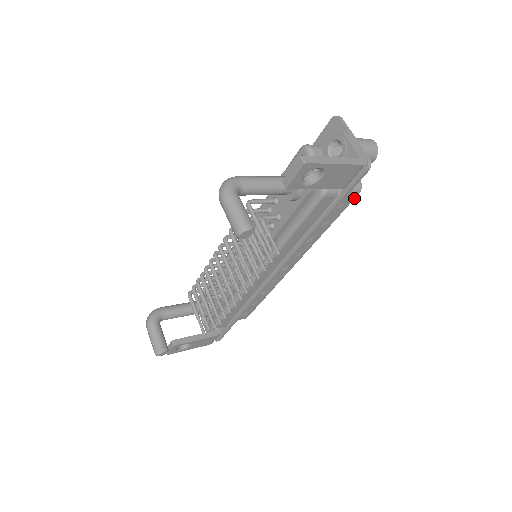
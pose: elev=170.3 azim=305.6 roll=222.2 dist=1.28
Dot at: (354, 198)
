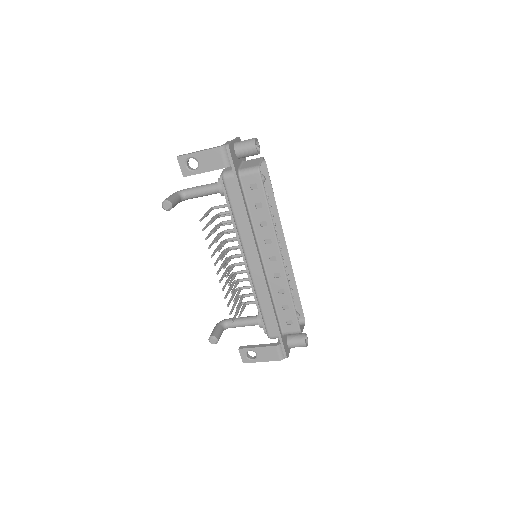
Dot at: (260, 178)
